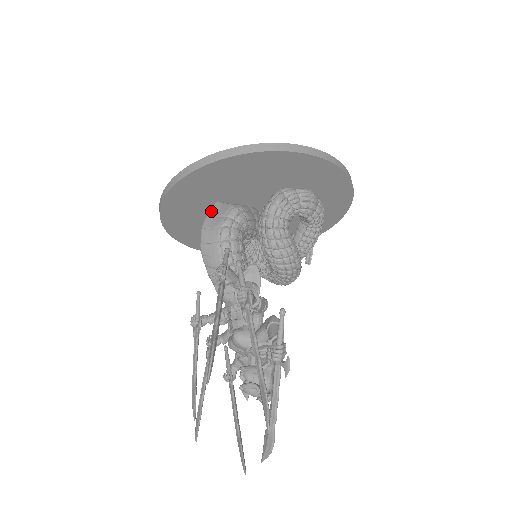
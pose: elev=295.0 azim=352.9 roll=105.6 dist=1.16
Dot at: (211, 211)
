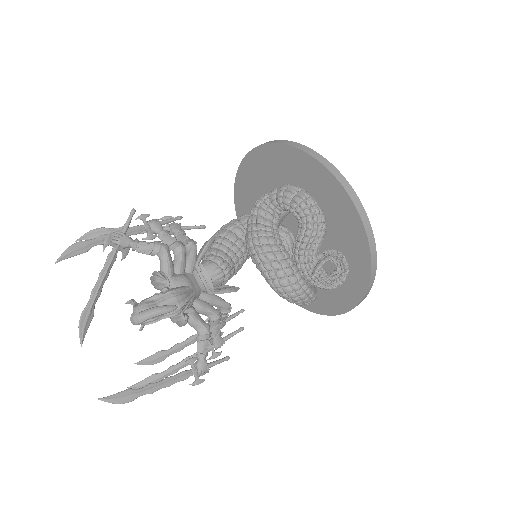
Dot at: occluded
